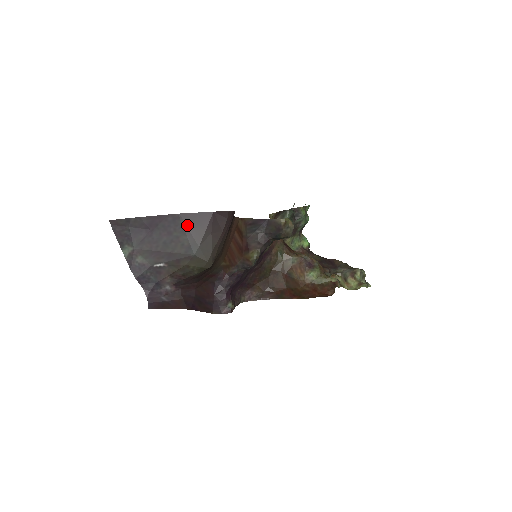
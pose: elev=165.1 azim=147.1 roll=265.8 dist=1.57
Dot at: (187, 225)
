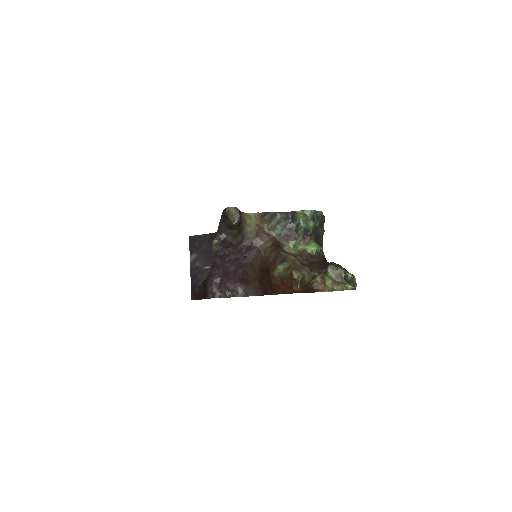
Dot at: occluded
